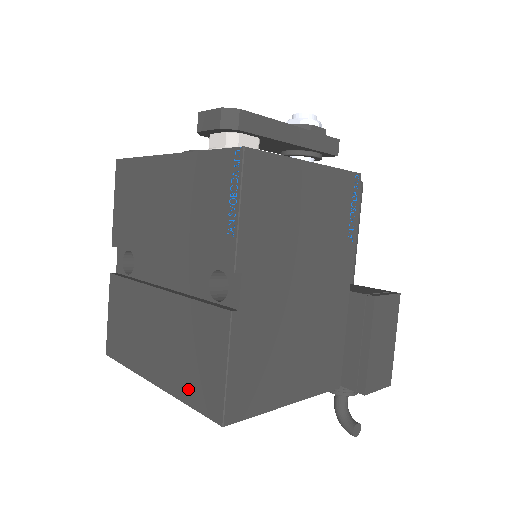
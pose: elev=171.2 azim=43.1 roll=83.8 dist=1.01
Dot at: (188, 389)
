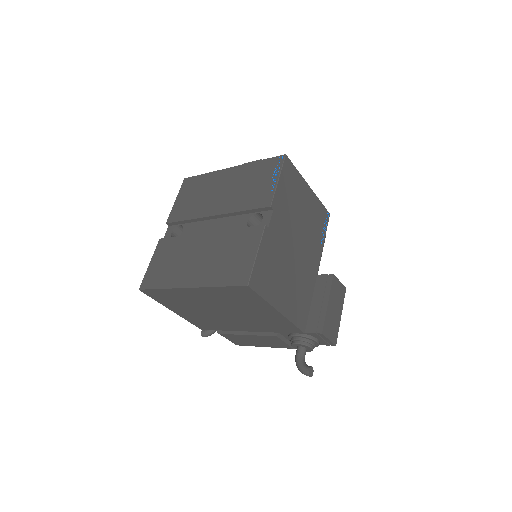
Dot at: (221, 277)
